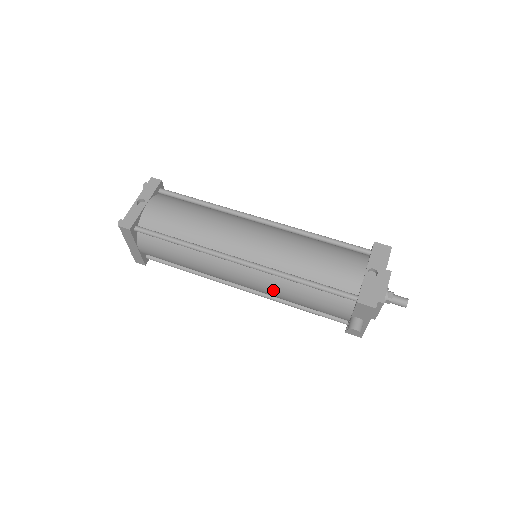
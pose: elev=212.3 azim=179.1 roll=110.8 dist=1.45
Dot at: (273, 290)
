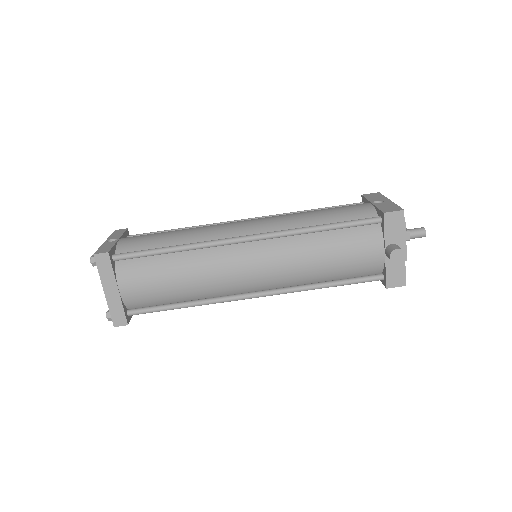
Dot at: (293, 260)
